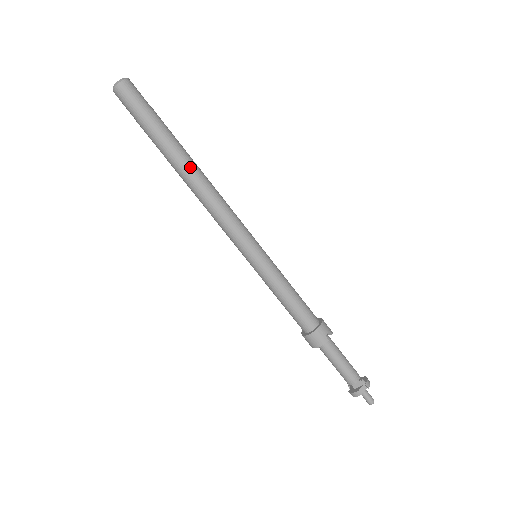
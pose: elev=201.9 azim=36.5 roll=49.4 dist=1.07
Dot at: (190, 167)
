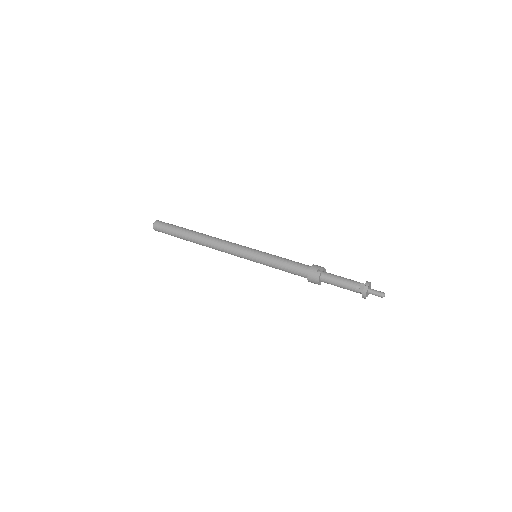
Dot at: (198, 237)
